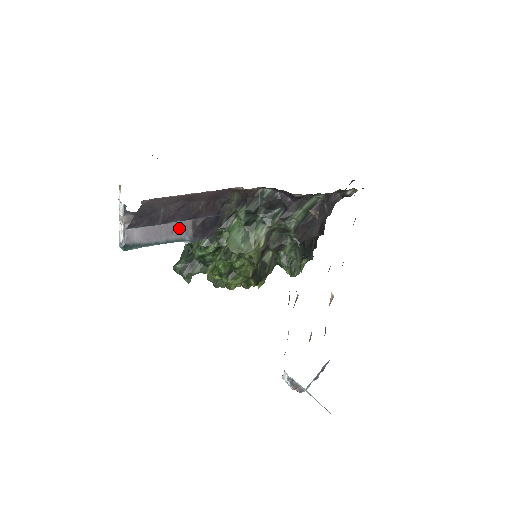
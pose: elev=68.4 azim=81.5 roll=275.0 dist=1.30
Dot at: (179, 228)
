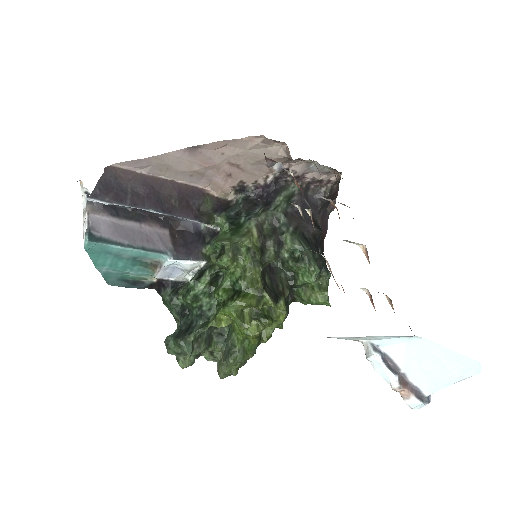
Dot at: (156, 240)
